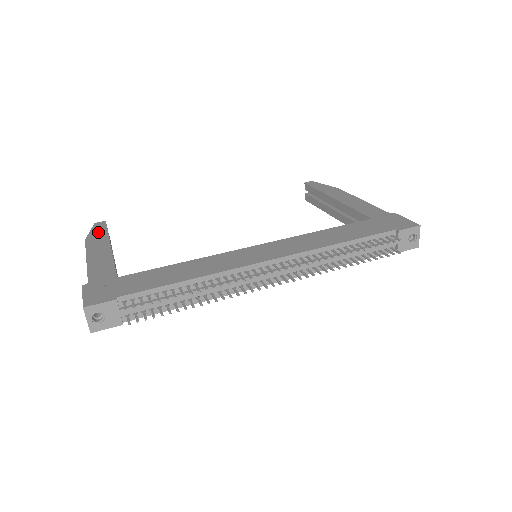
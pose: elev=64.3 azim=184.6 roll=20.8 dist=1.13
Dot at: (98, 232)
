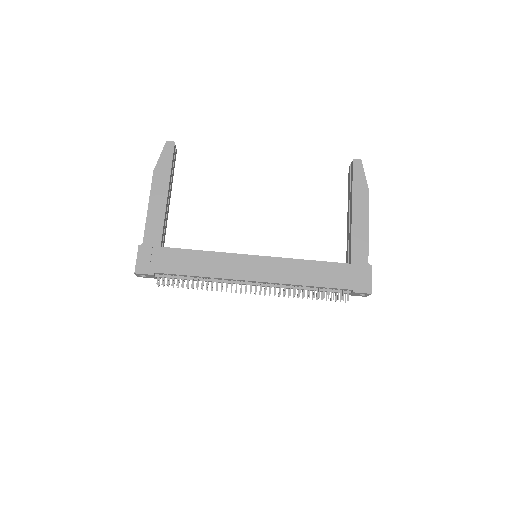
Dot at: (165, 162)
